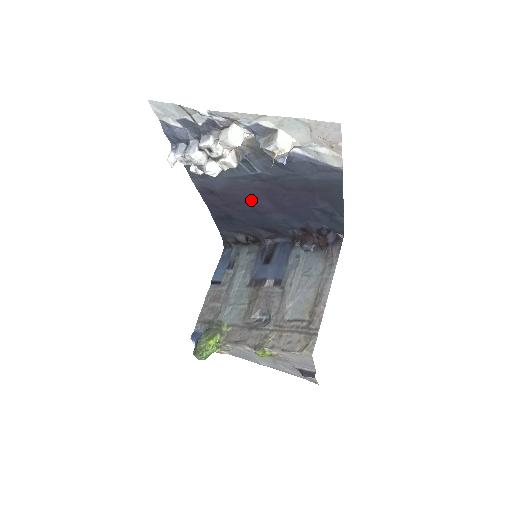
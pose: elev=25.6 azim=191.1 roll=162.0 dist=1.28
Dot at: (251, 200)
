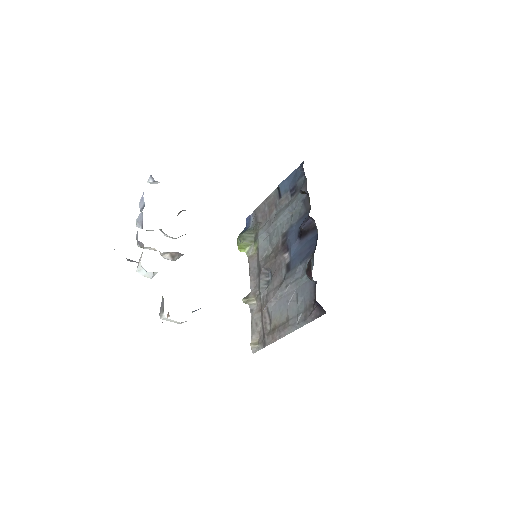
Dot at: occluded
